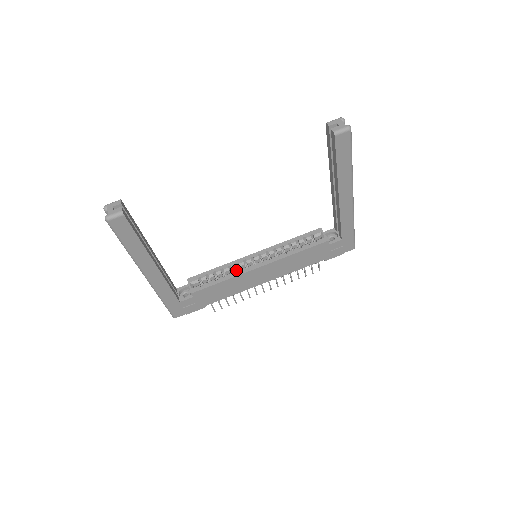
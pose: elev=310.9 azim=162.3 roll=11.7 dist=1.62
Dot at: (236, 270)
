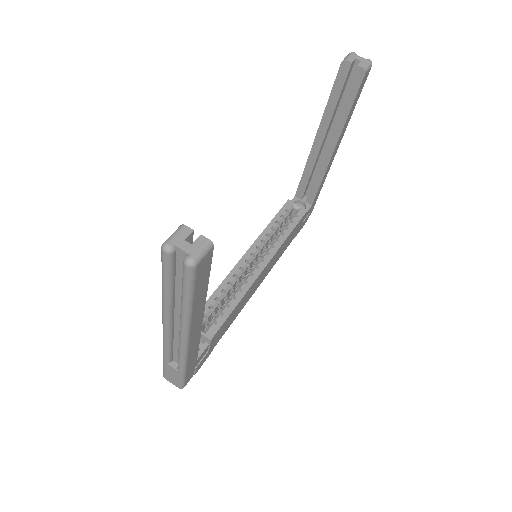
Dot at: (234, 285)
